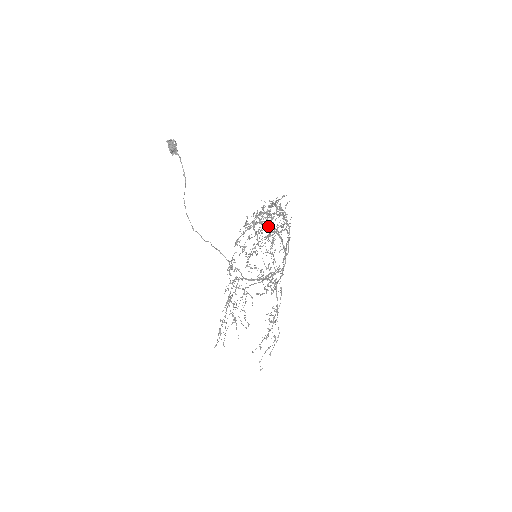
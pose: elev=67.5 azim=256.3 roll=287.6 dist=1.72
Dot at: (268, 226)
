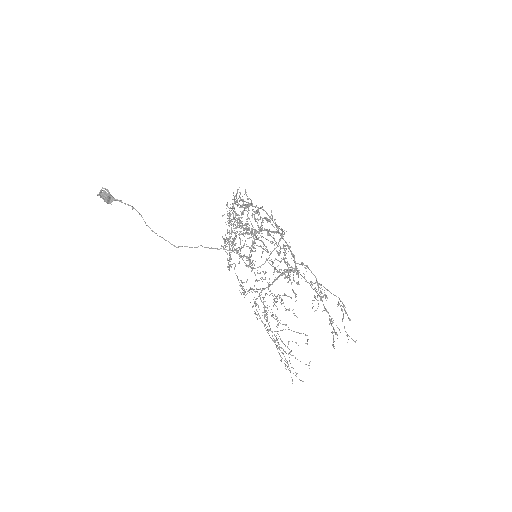
Dot at: (245, 229)
